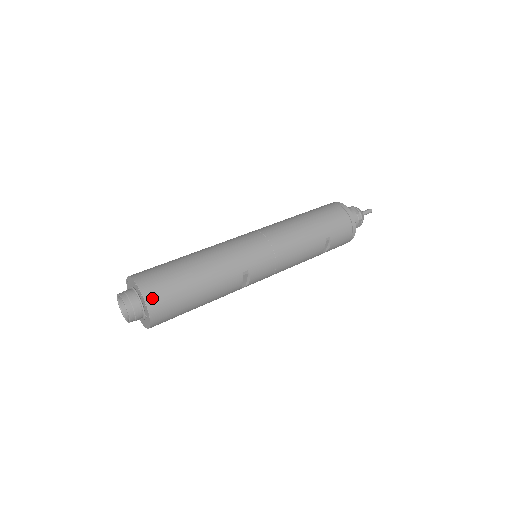
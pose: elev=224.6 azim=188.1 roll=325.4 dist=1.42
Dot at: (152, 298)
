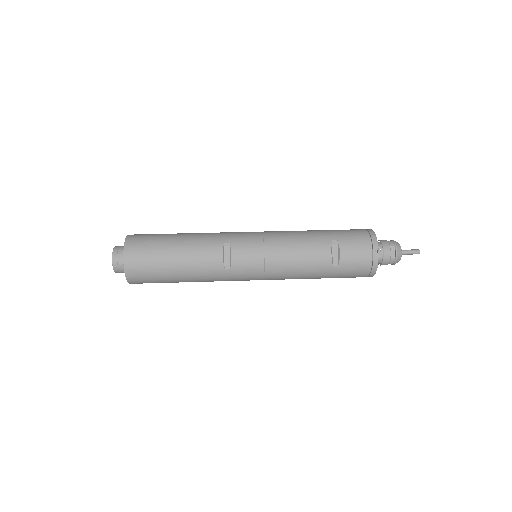
Dot at: (132, 239)
